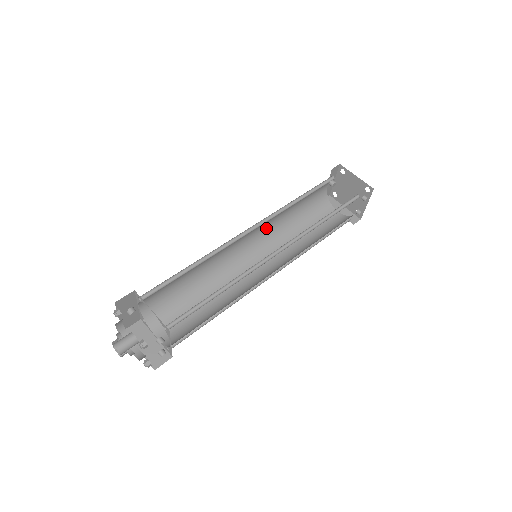
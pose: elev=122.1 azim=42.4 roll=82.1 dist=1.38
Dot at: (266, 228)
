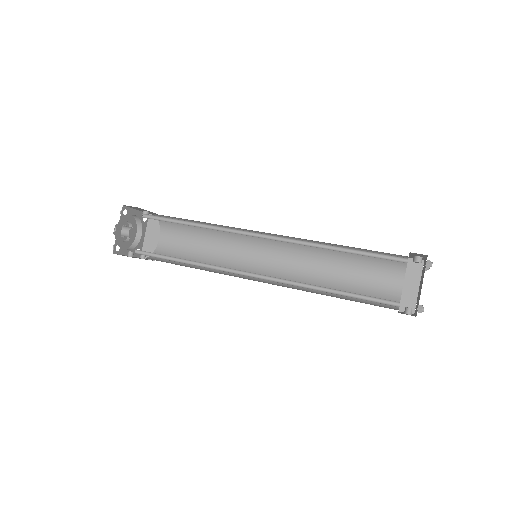
Dot at: (299, 239)
